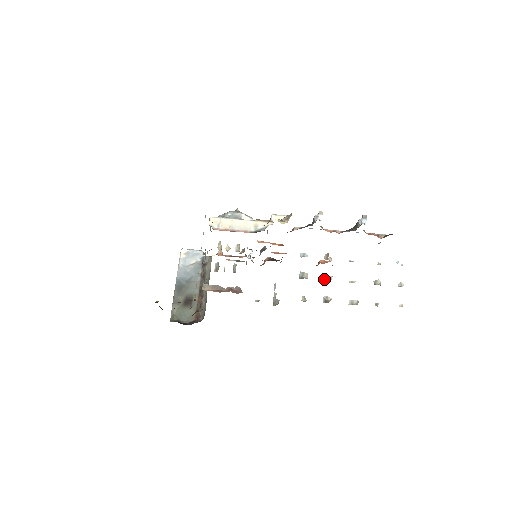
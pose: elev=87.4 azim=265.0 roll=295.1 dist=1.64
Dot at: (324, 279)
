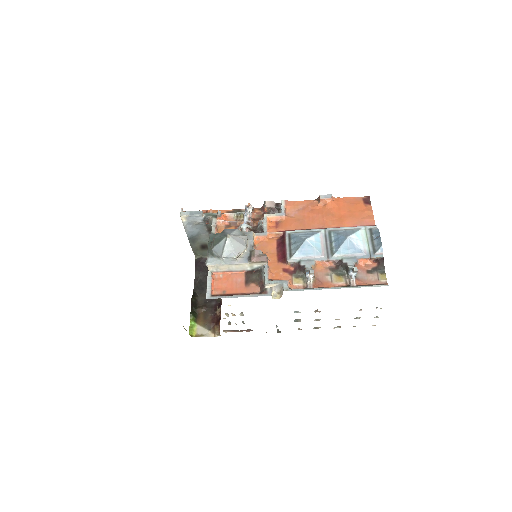
Dot at: (314, 320)
